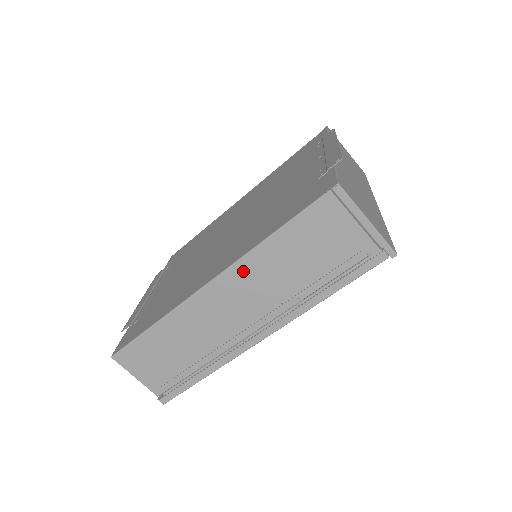
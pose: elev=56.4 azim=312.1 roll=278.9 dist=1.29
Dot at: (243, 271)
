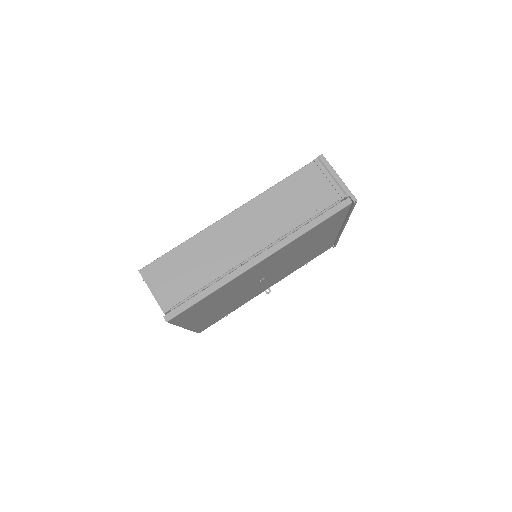
Dot at: (257, 205)
